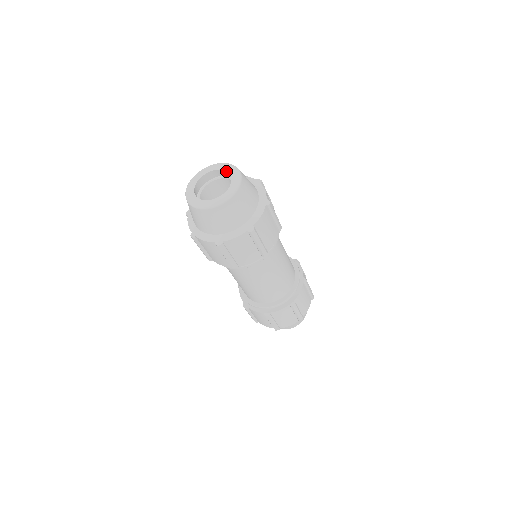
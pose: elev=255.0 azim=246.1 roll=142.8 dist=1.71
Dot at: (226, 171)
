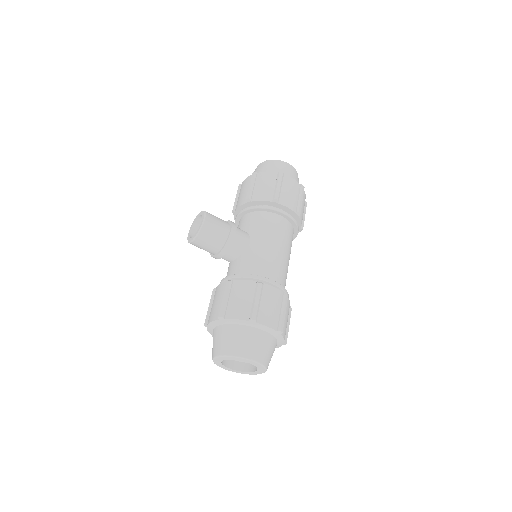
Dot at: (239, 360)
